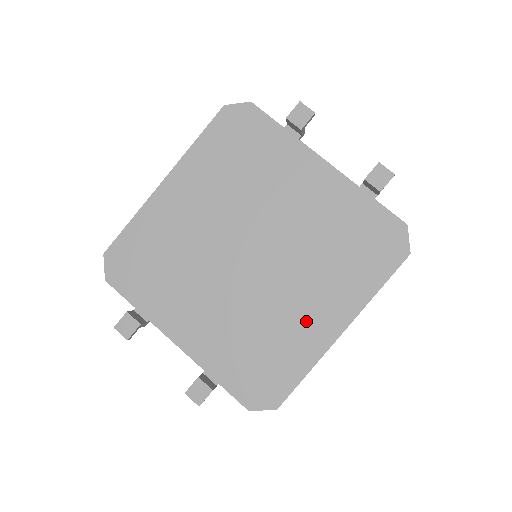
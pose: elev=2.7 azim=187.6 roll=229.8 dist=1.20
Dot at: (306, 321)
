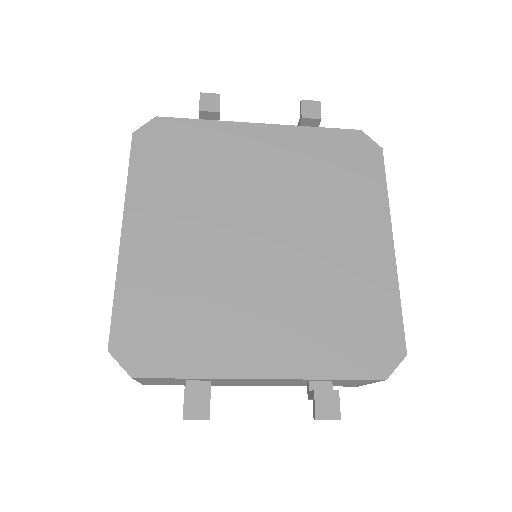
Dot at: (358, 257)
